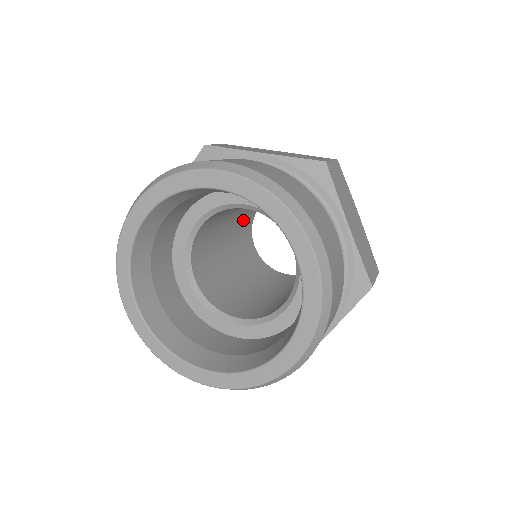
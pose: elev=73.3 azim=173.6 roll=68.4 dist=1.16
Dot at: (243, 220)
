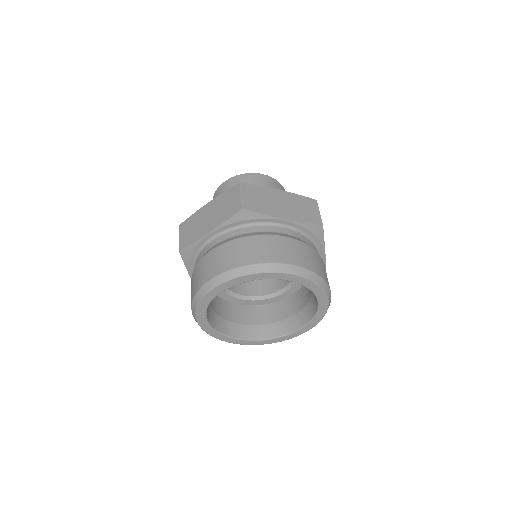
Dot at: occluded
